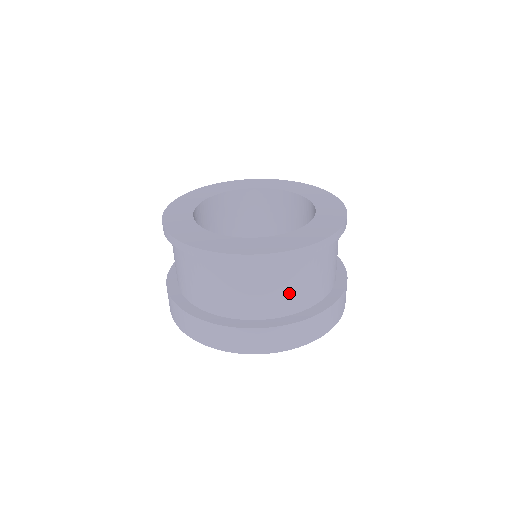
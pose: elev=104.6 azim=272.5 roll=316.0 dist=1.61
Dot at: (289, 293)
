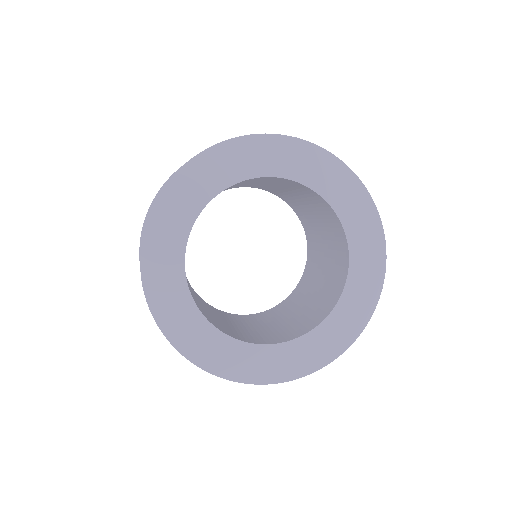
Dot at: occluded
